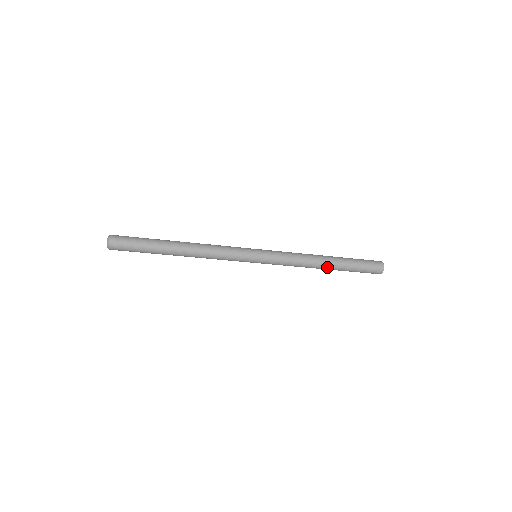
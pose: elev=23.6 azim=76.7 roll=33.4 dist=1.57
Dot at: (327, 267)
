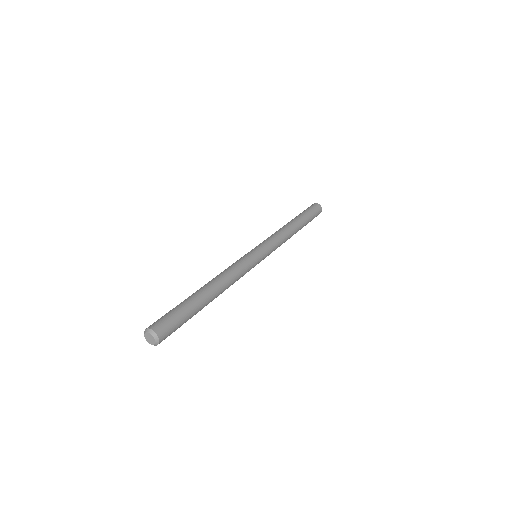
Dot at: occluded
